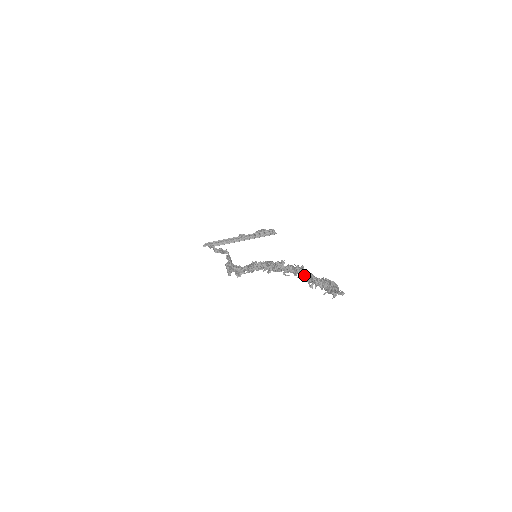
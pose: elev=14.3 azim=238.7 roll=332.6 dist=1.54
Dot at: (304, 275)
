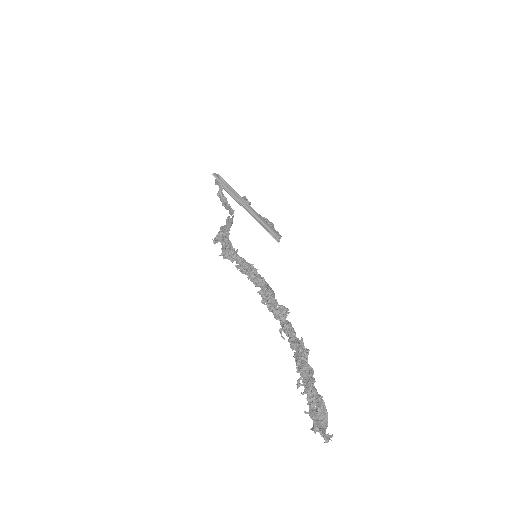
Dot at: (305, 366)
